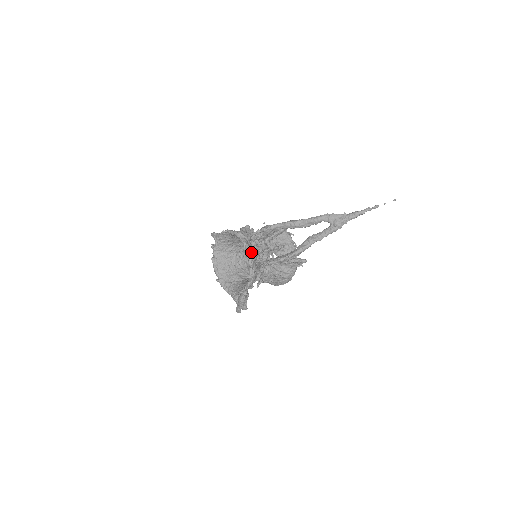
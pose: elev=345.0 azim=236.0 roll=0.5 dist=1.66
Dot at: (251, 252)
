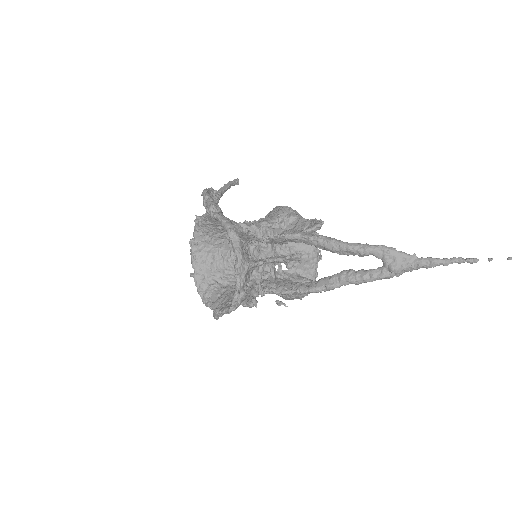
Dot at: (243, 267)
